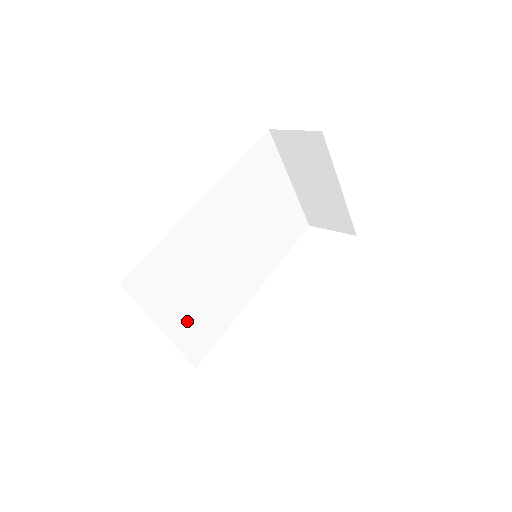
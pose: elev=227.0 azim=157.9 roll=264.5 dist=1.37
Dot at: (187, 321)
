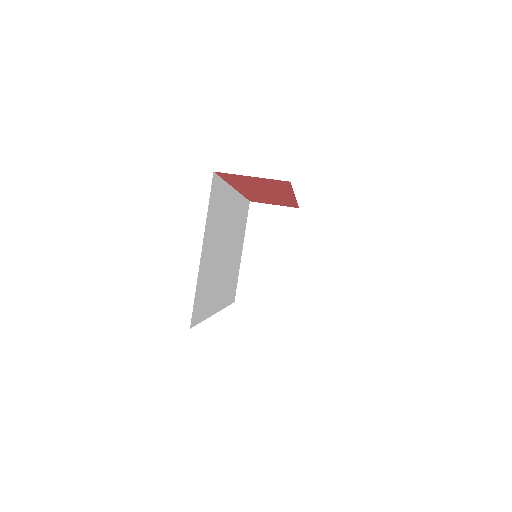
Dot at: (205, 269)
